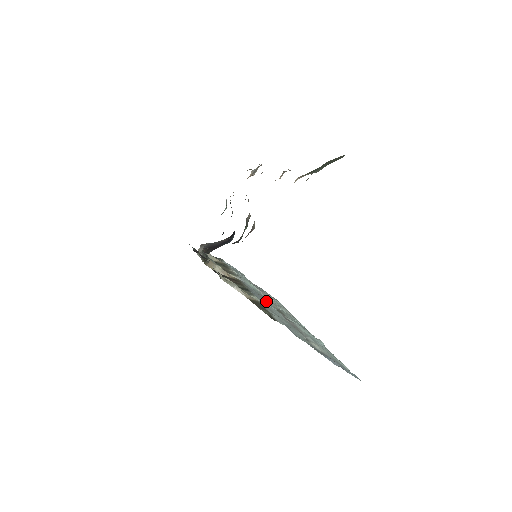
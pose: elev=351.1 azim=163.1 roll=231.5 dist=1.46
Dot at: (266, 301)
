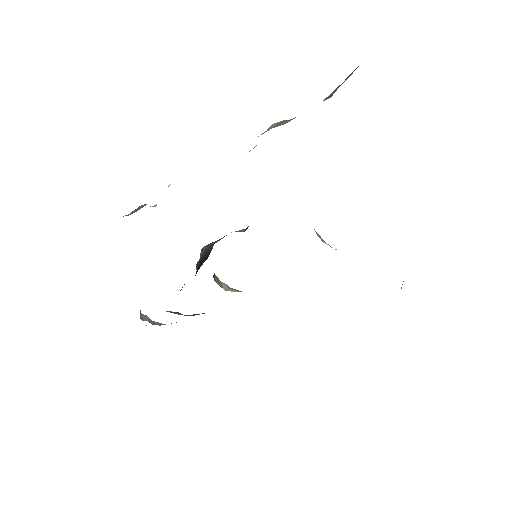
Dot at: occluded
